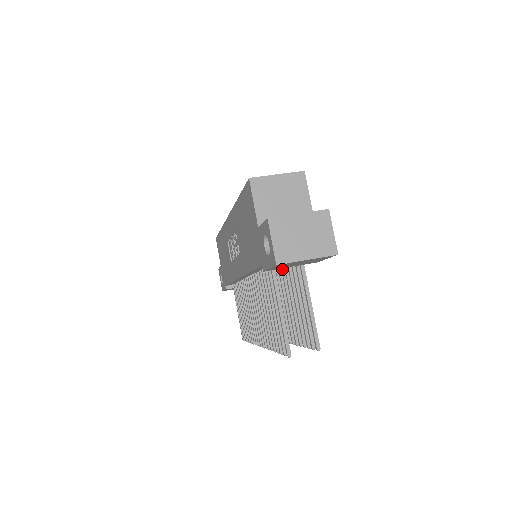
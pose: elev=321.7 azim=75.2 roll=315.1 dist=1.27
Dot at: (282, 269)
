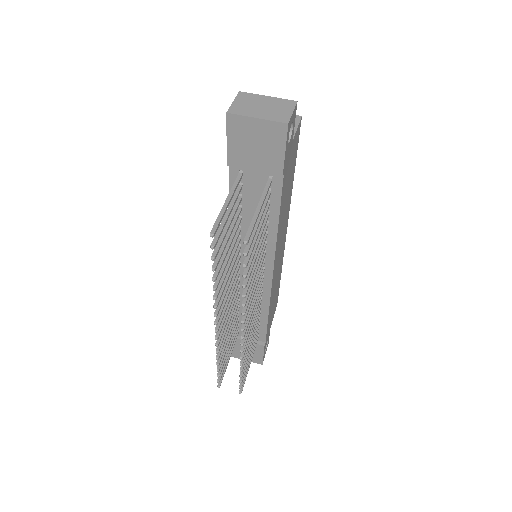
Dot at: occluded
